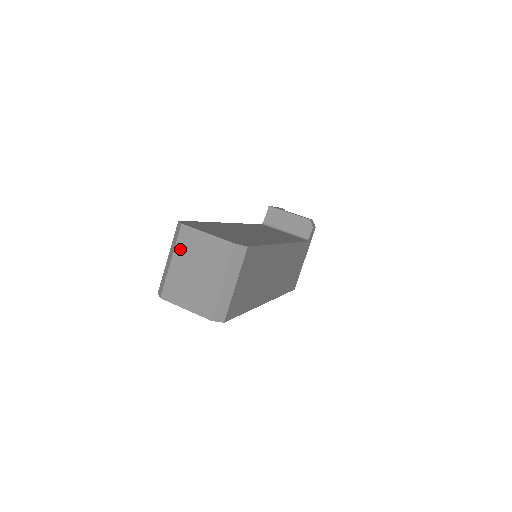
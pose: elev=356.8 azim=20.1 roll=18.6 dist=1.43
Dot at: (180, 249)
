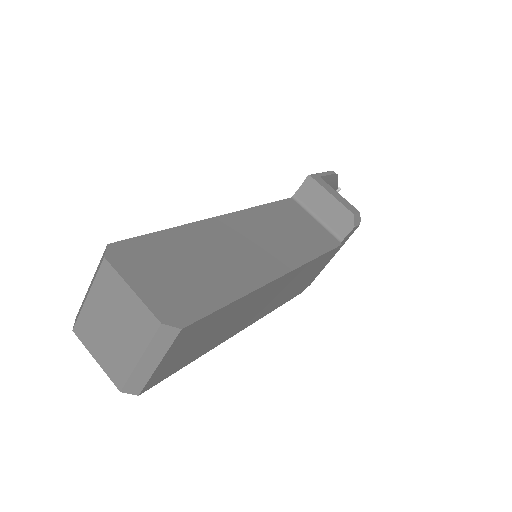
Dot at: (98, 288)
